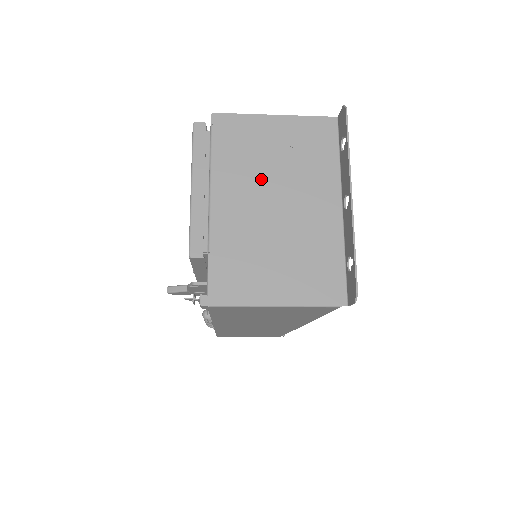
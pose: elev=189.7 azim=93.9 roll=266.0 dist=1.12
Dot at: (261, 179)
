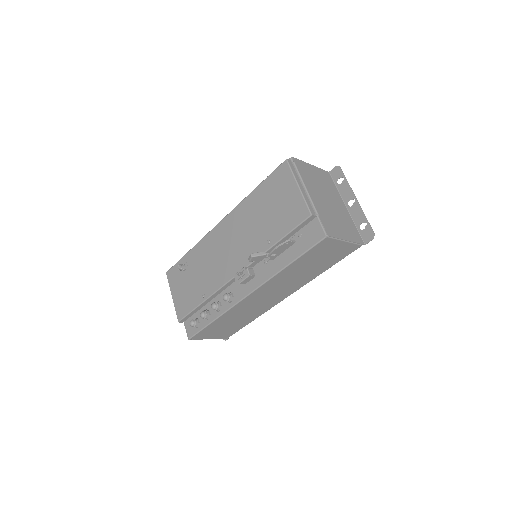
Dot at: (319, 189)
